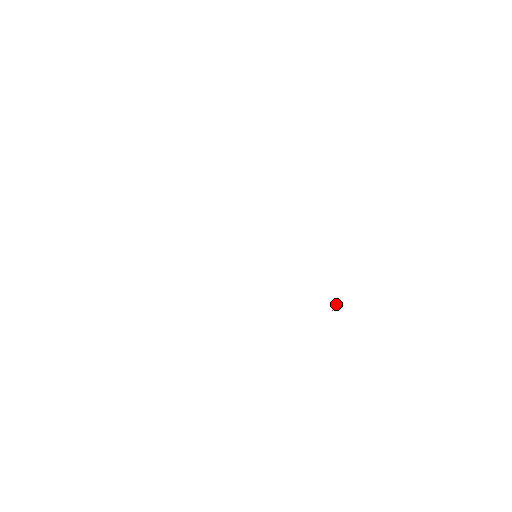
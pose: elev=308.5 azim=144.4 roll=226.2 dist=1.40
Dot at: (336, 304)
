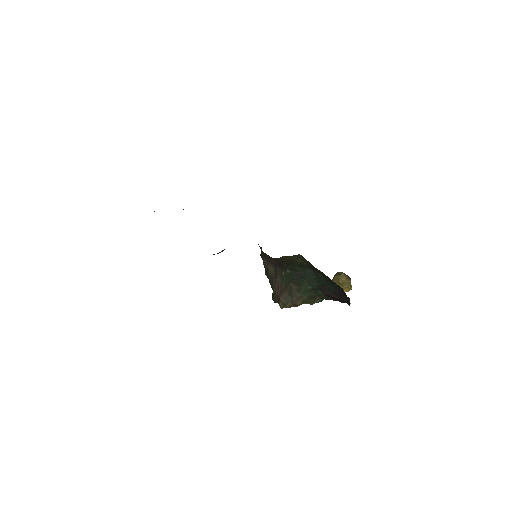
Dot at: occluded
